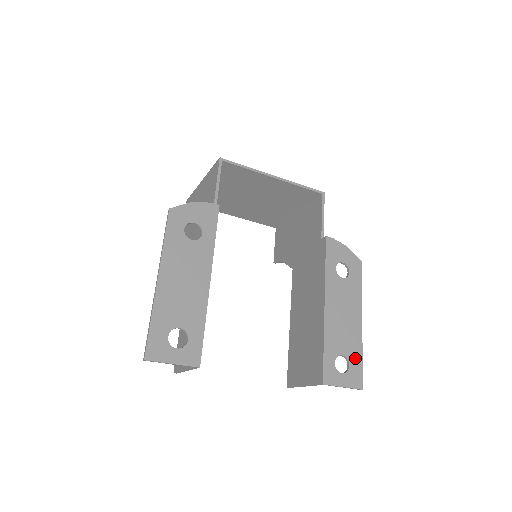
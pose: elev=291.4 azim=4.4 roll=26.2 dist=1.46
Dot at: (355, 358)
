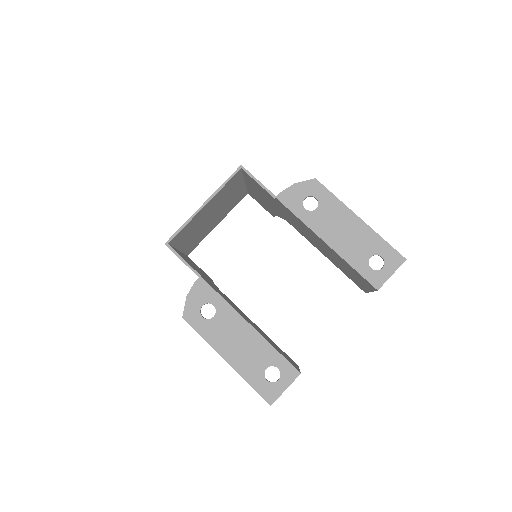
Dot at: (380, 247)
